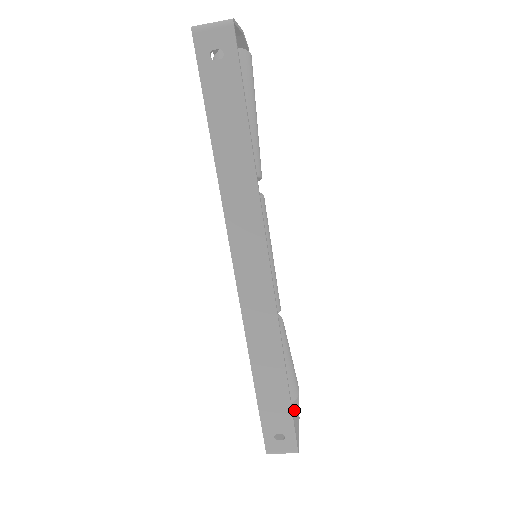
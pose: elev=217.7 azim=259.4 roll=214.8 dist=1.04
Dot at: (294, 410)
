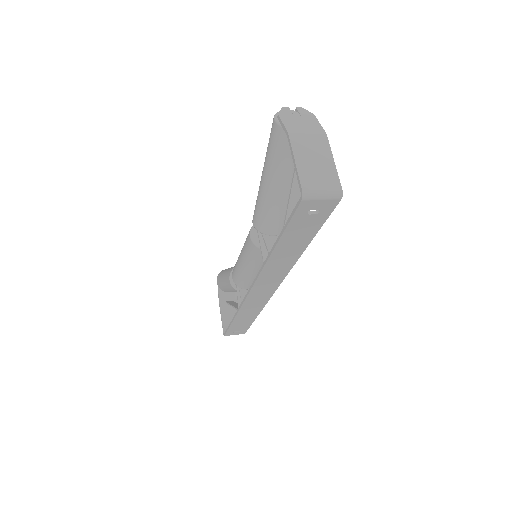
Dot at: (235, 295)
